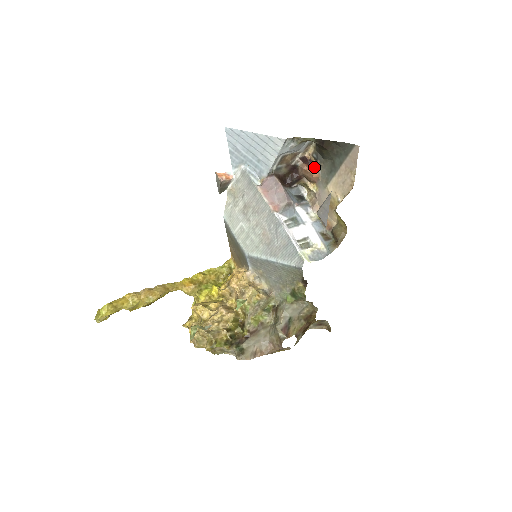
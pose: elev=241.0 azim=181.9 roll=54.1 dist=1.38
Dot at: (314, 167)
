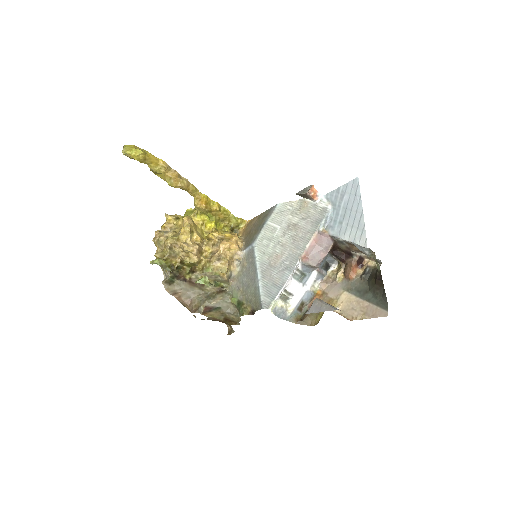
Dot at: (358, 272)
